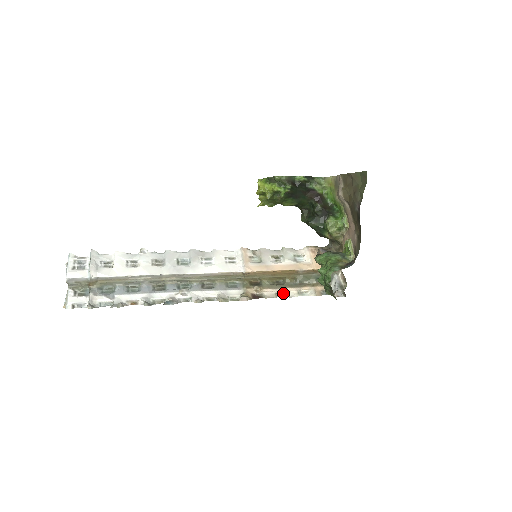
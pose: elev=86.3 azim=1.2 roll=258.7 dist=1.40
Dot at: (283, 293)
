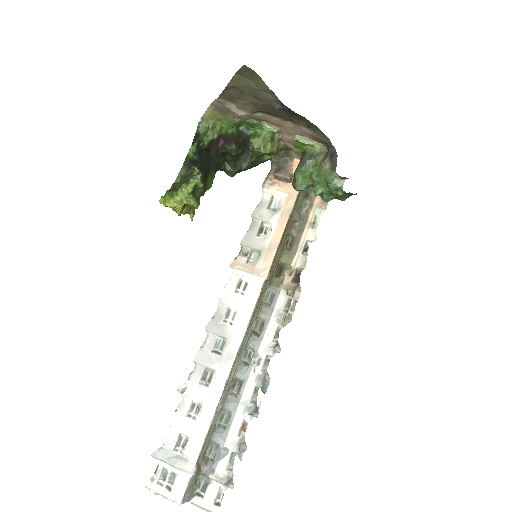
Dot at: (305, 245)
